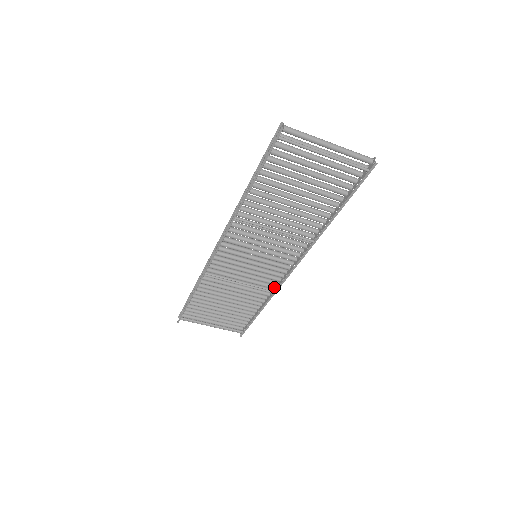
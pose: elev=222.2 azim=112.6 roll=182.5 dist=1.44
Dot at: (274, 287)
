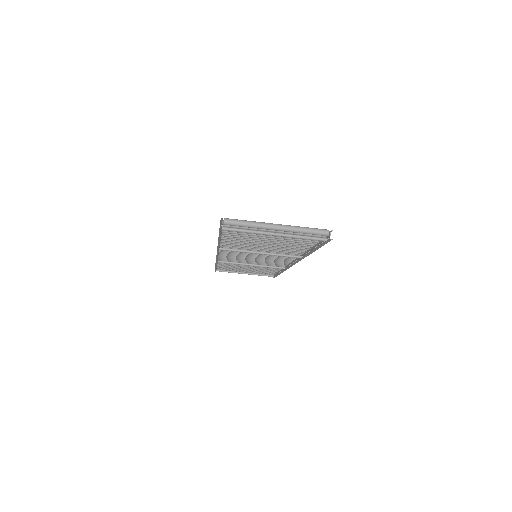
Dot at: (285, 265)
